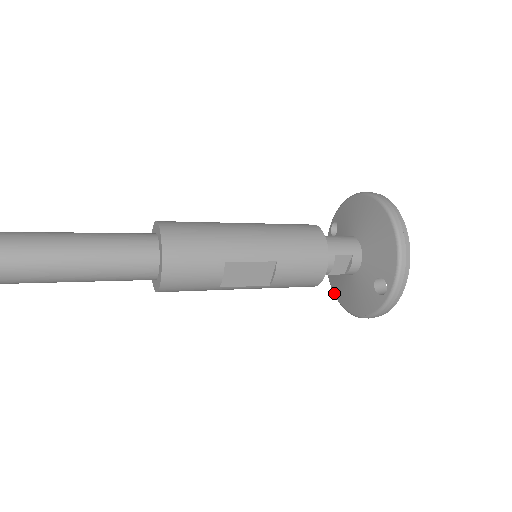
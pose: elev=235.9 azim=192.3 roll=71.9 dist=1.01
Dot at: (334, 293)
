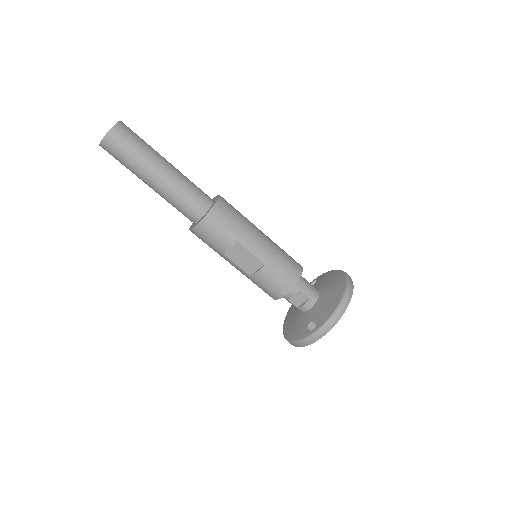
Dot at: (285, 321)
